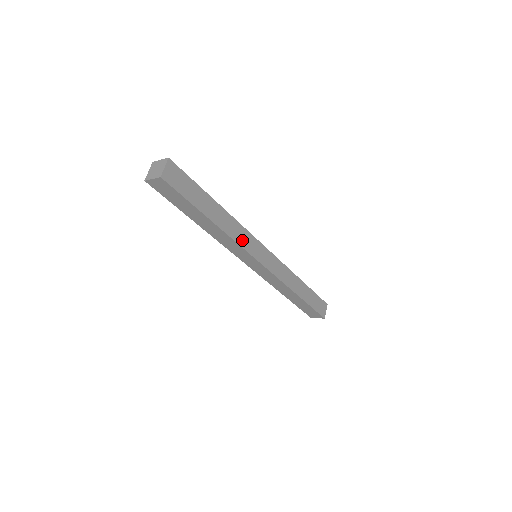
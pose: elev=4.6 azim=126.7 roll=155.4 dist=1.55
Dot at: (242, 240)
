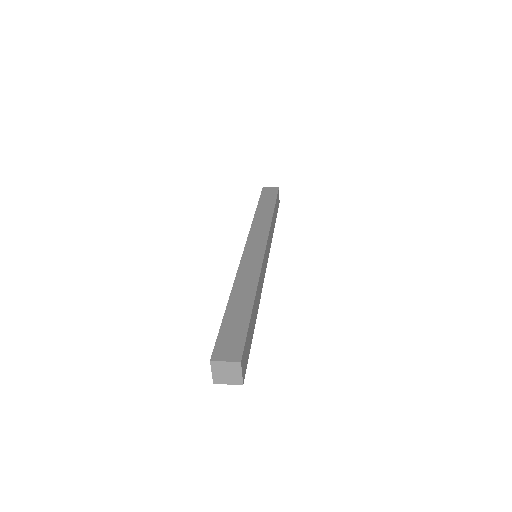
Dot at: (262, 281)
